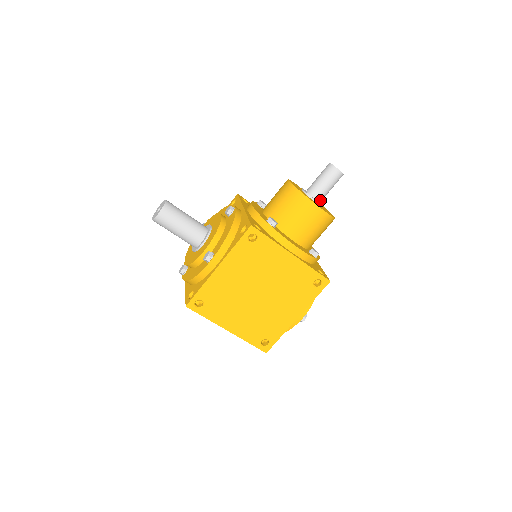
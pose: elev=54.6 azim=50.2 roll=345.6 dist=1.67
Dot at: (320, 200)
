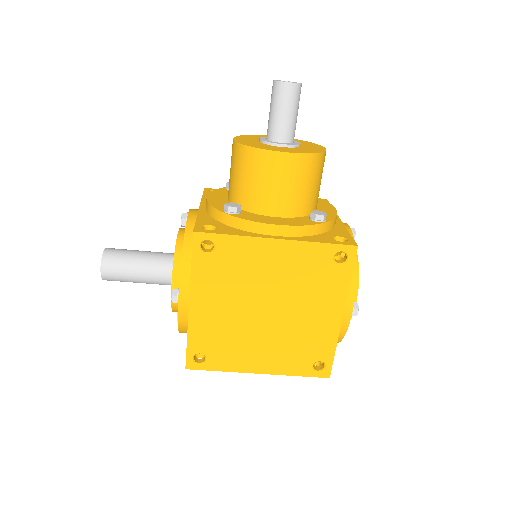
Dot at: (289, 139)
